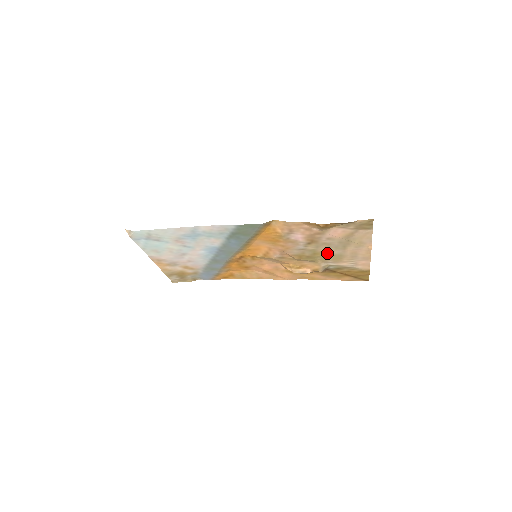
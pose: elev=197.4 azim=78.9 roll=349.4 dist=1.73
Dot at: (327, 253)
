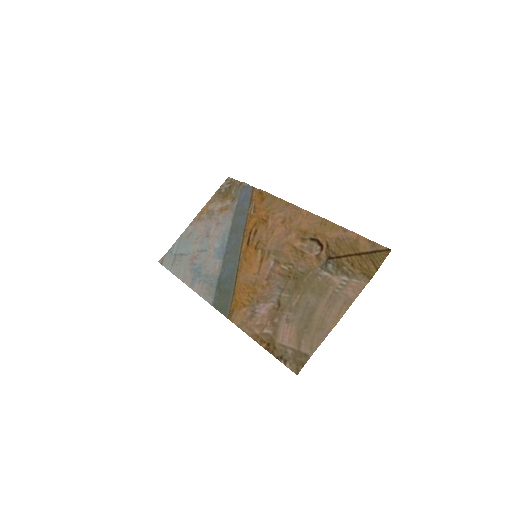
Dot at: (305, 293)
